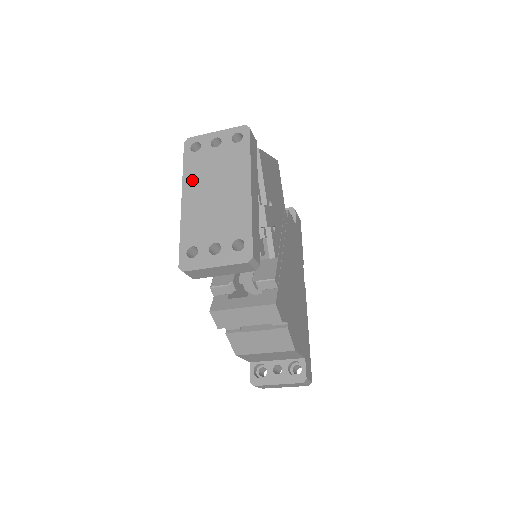
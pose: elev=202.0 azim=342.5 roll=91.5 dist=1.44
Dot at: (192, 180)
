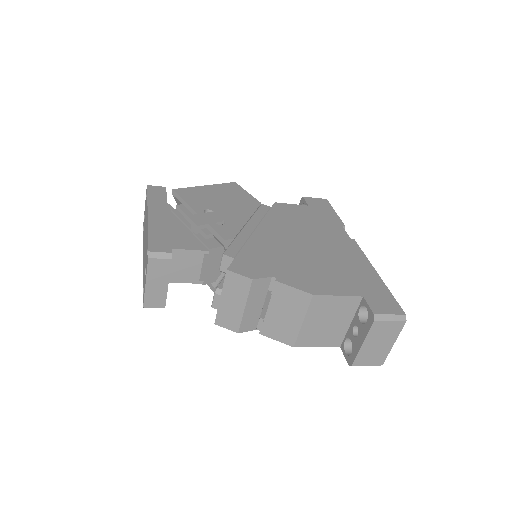
Dot at: (143, 249)
